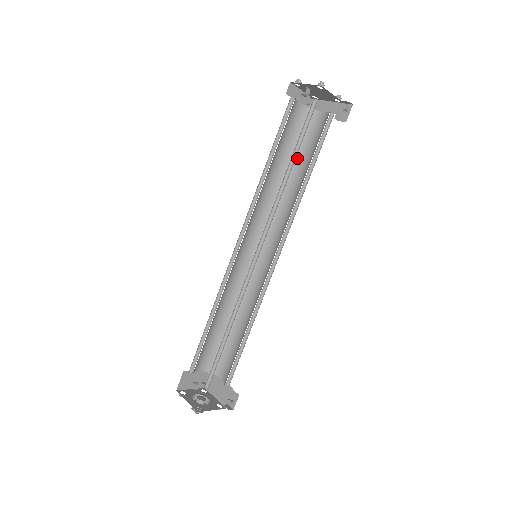
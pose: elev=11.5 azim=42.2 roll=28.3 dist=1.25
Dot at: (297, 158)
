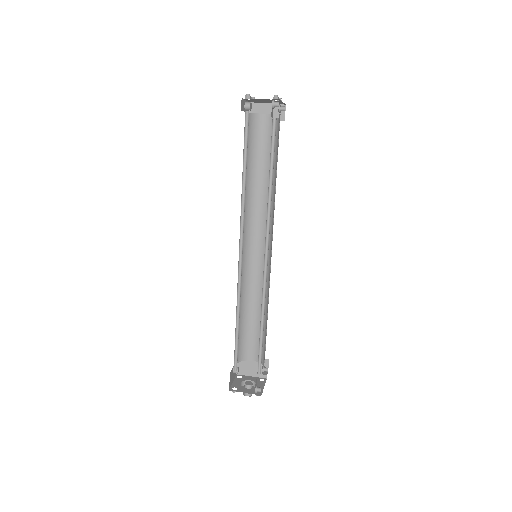
Dot at: (276, 162)
